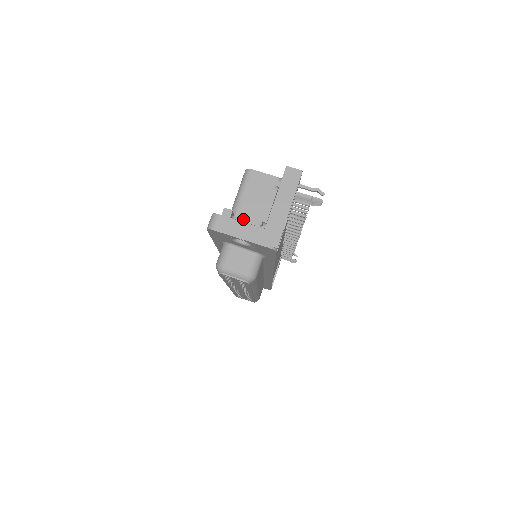
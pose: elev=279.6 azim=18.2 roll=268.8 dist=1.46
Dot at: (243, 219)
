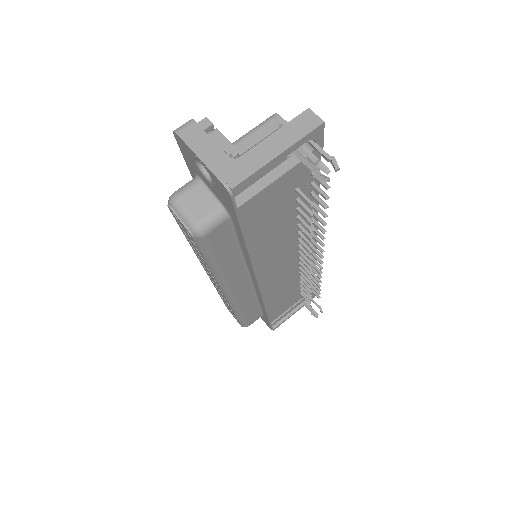
Dot at: (217, 138)
